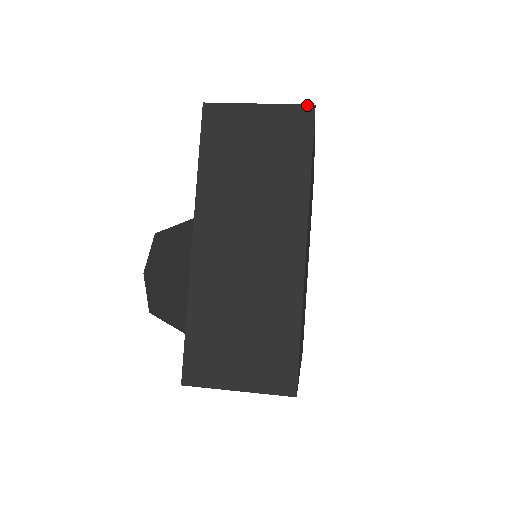
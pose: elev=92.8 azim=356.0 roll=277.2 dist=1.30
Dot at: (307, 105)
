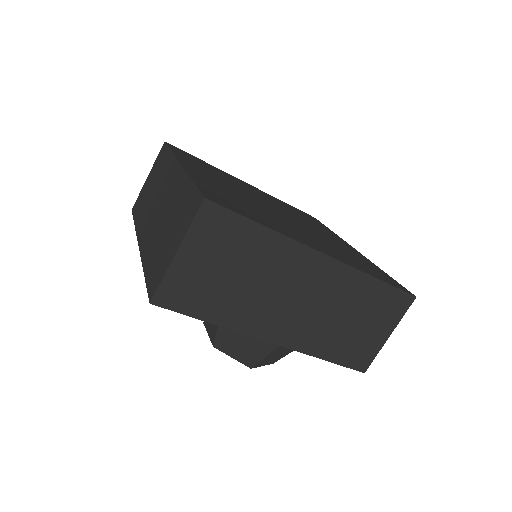
Dot at: (201, 206)
